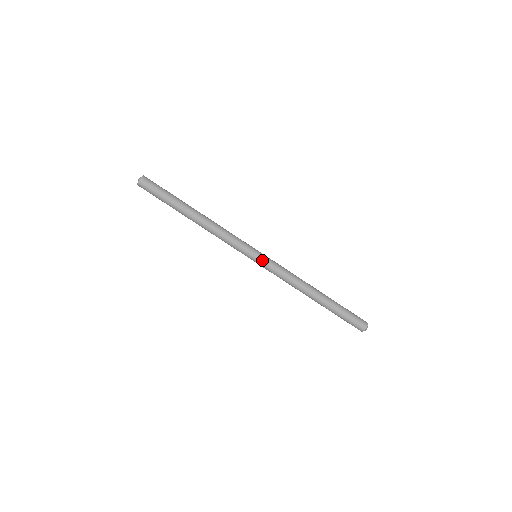
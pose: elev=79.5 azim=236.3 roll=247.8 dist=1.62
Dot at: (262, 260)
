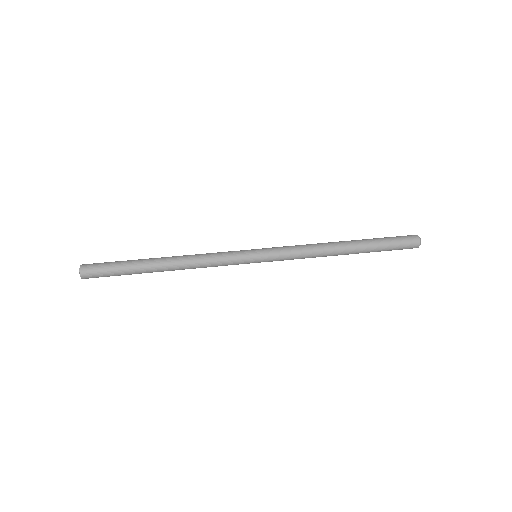
Dot at: (264, 248)
